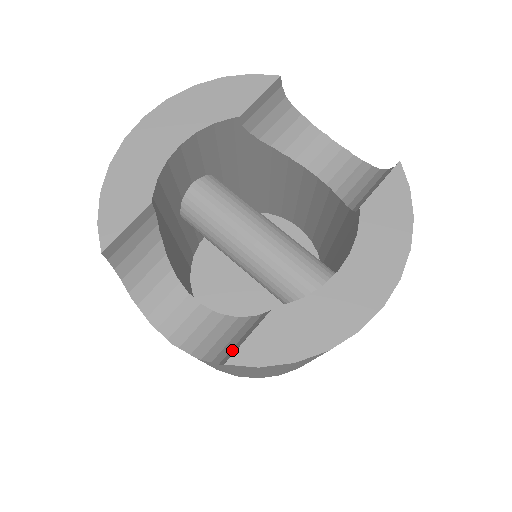
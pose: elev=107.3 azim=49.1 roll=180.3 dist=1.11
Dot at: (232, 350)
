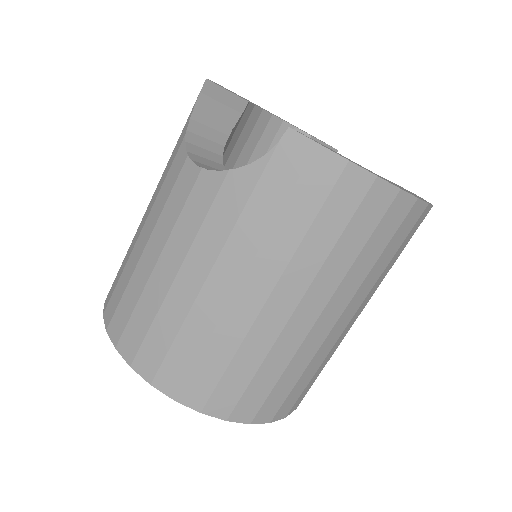
Dot at: occluded
